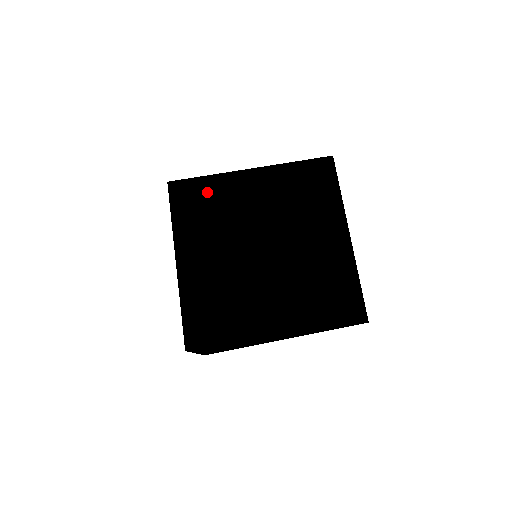
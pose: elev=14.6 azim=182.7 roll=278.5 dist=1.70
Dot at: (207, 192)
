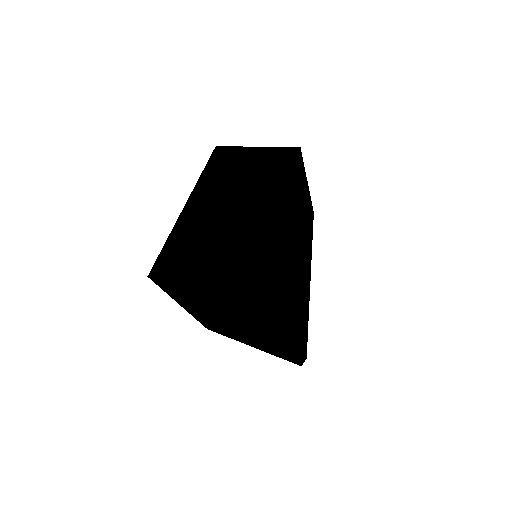
Dot at: (168, 250)
